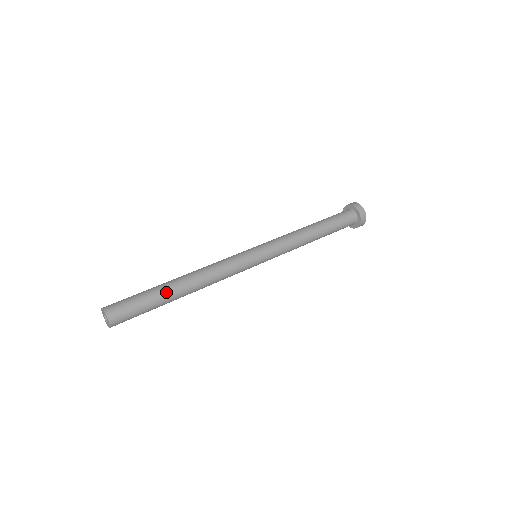
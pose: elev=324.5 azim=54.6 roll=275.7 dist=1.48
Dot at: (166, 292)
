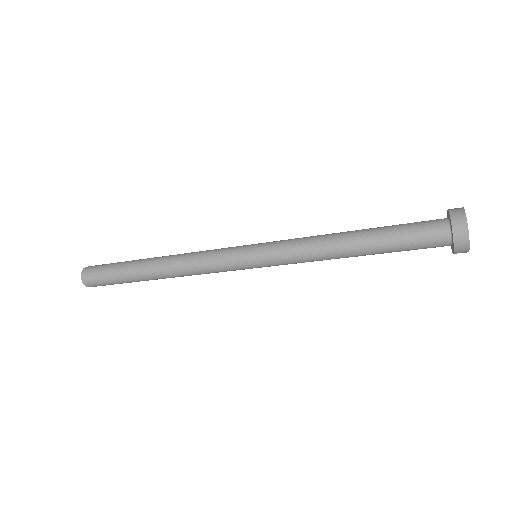
Dot at: occluded
